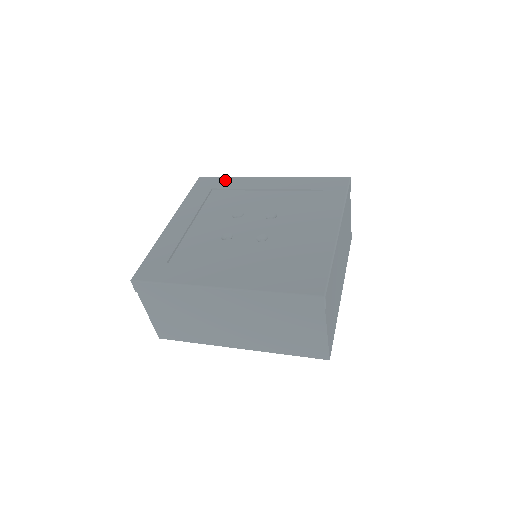
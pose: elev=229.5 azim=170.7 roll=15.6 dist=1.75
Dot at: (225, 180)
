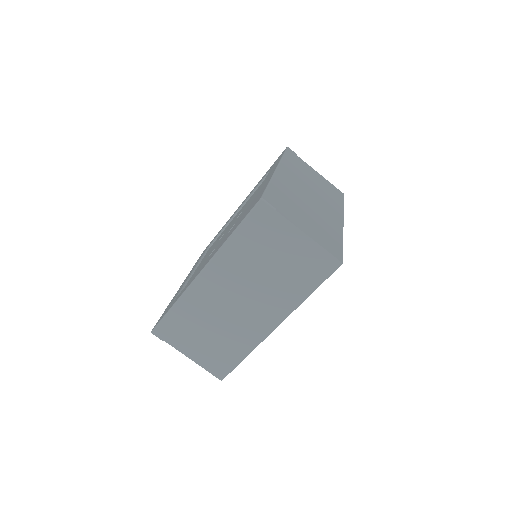
Dot at: occluded
